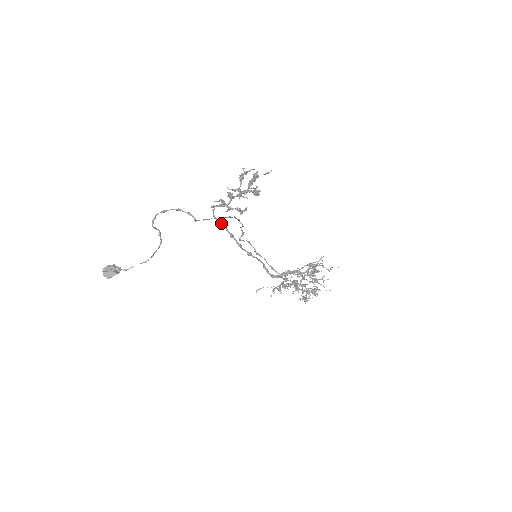
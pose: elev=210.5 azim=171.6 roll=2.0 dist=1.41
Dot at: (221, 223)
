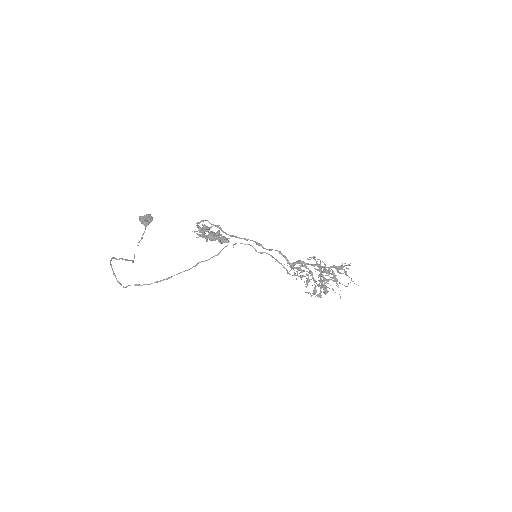
Dot at: (218, 227)
